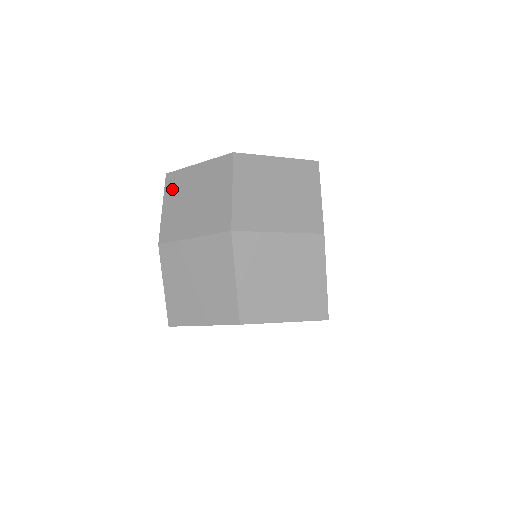
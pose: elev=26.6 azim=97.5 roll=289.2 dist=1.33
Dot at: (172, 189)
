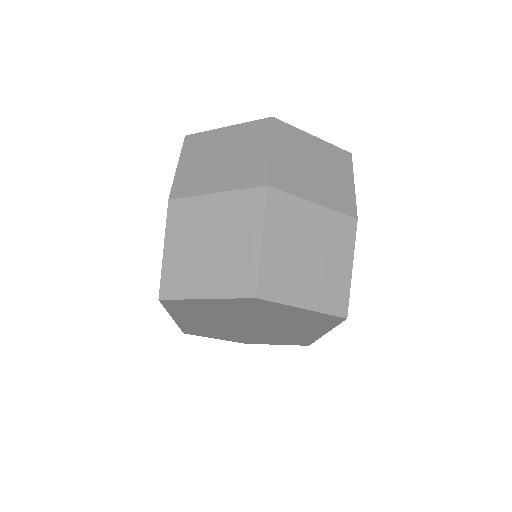
Dot at: (192, 149)
